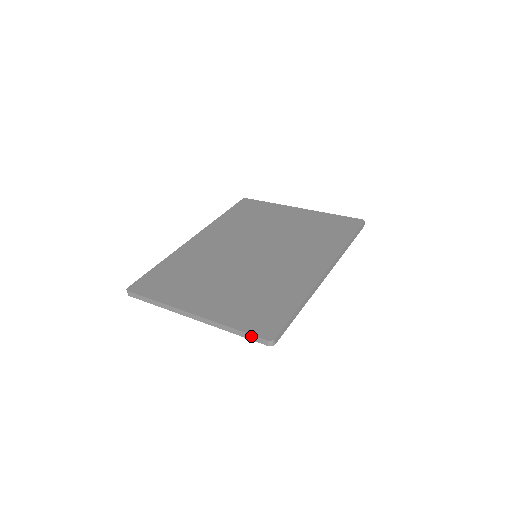
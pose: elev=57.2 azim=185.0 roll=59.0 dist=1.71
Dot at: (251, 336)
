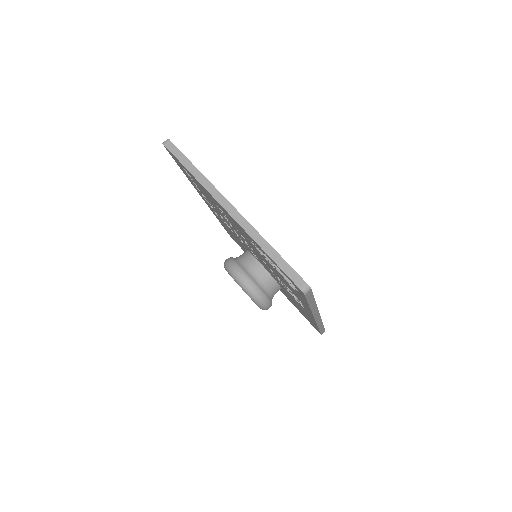
Dot at: (289, 267)
